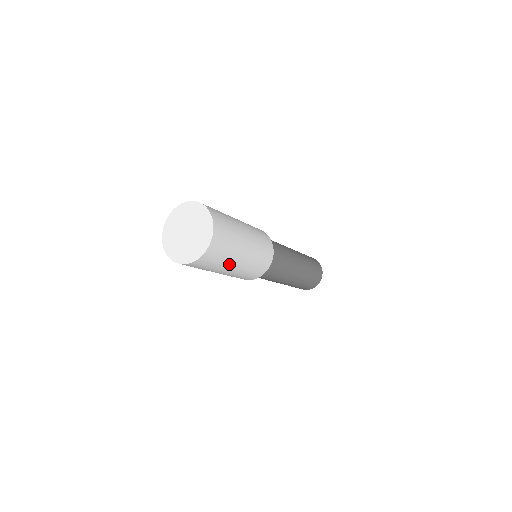
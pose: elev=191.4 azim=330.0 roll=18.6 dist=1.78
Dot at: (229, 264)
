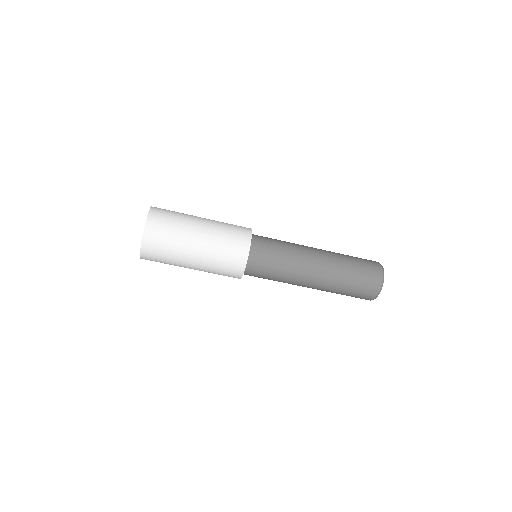
Dot at: (189, 230)
